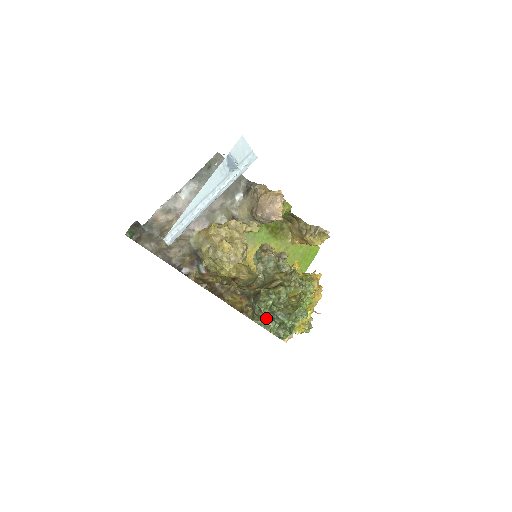
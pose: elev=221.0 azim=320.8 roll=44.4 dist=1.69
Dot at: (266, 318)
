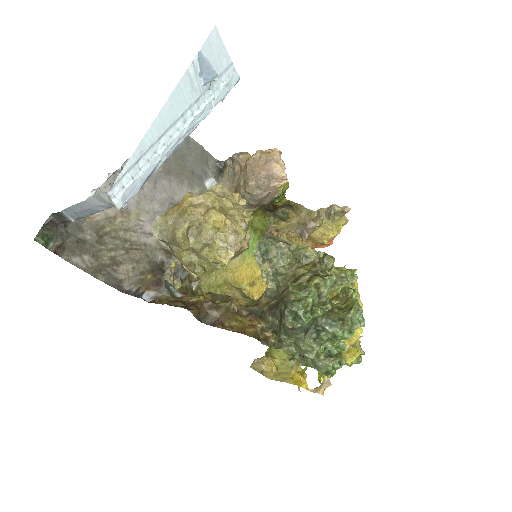
Dot at: (305, 334)
